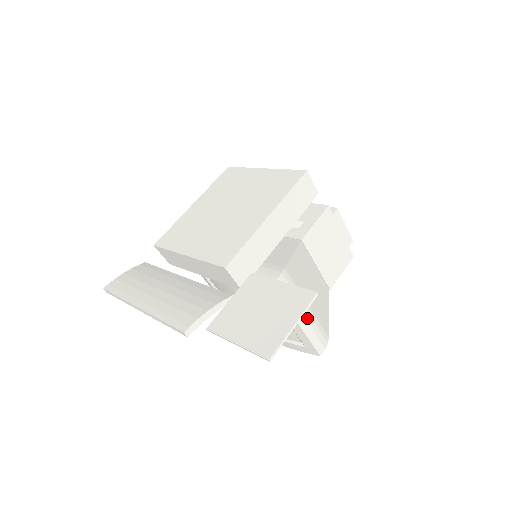
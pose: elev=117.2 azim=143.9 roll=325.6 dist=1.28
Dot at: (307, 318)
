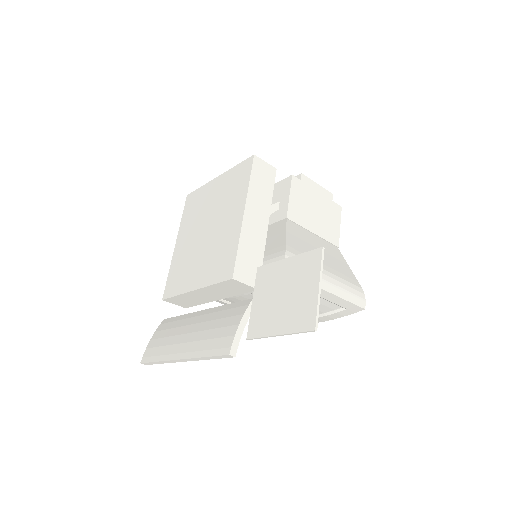
Dot at: (332, 282)
